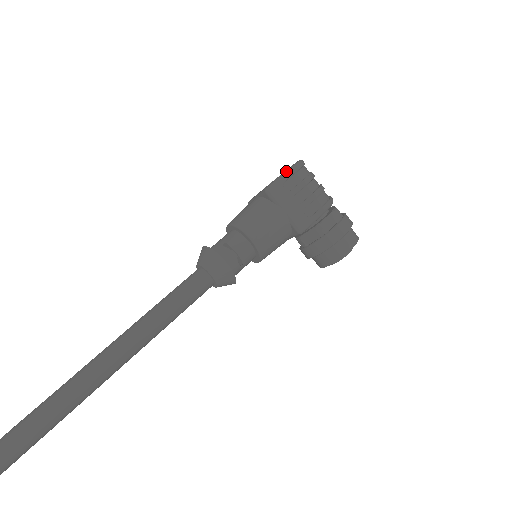
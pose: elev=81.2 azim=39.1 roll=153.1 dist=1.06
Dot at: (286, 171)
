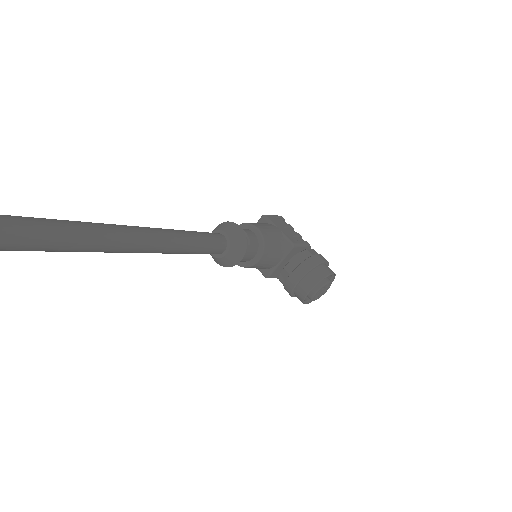
Dot at: (275, 215)
